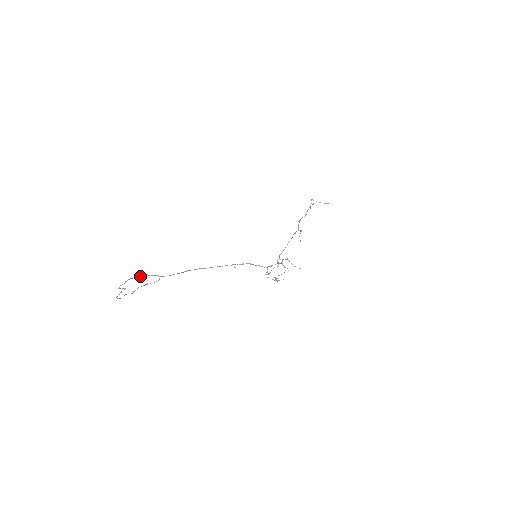
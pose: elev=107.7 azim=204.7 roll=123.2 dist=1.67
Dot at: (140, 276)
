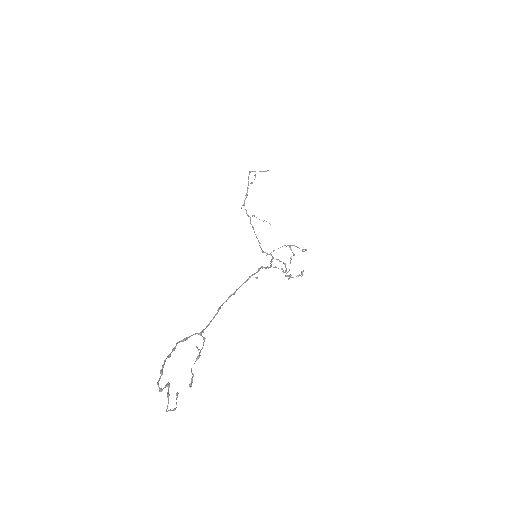
Dot at: (173, 349)
